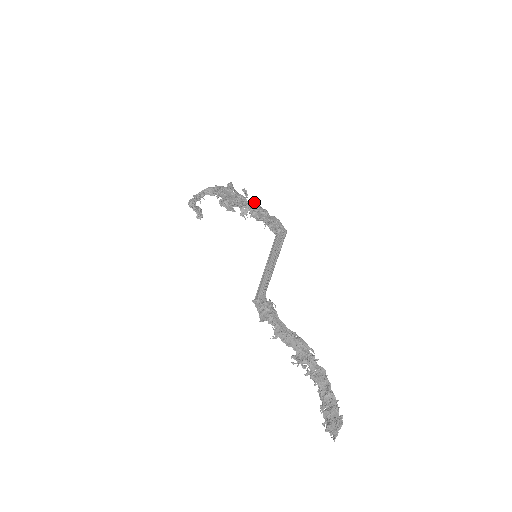
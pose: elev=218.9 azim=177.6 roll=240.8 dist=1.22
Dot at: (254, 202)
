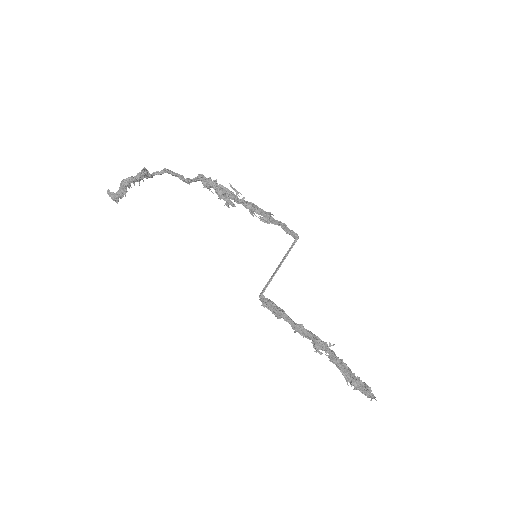
Dot at: occluded
